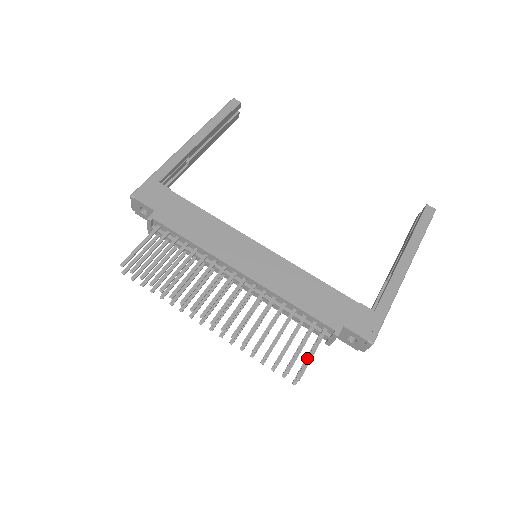
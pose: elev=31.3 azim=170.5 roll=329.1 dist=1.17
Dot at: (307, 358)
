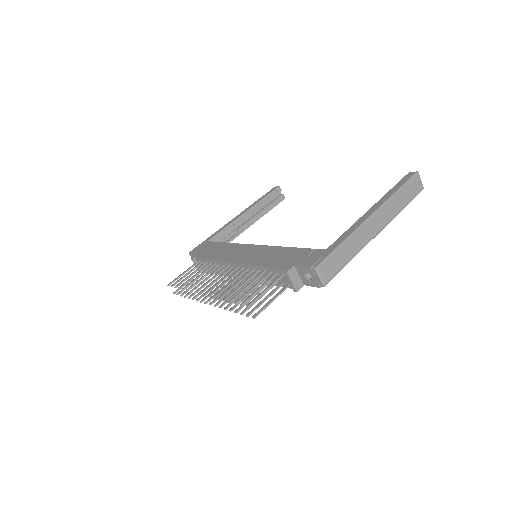
Dot at: (259, 293)
